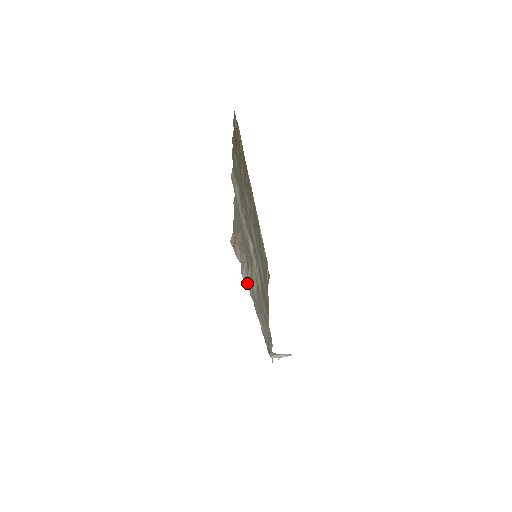
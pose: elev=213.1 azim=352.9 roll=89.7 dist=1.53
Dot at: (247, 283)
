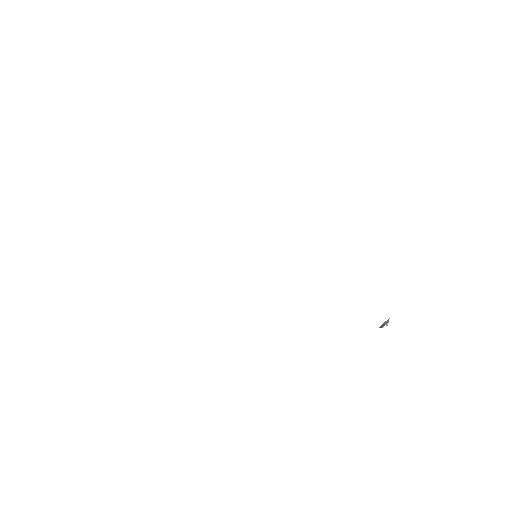
Dot at: occluded
